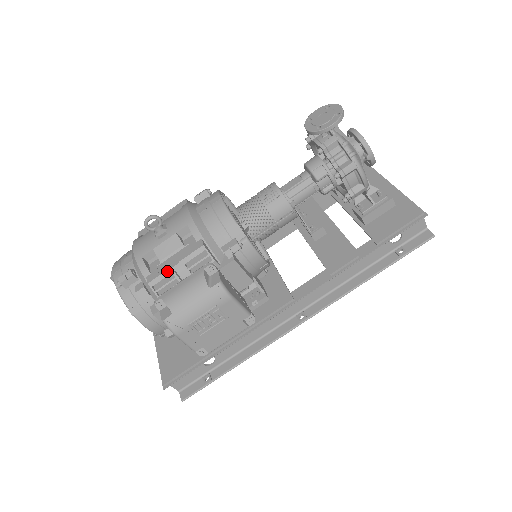
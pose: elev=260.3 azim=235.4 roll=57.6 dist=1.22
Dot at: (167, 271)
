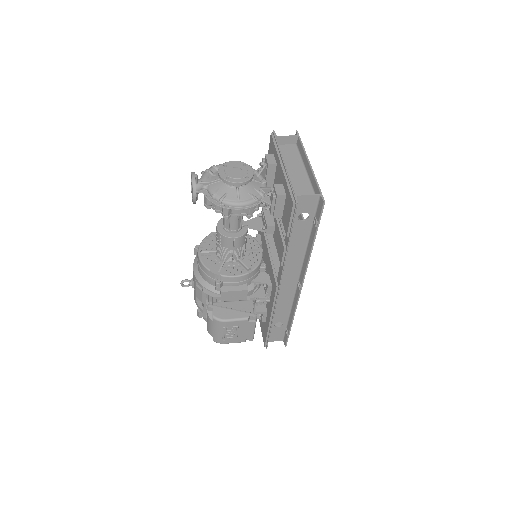
Dot at: (204, 309)
